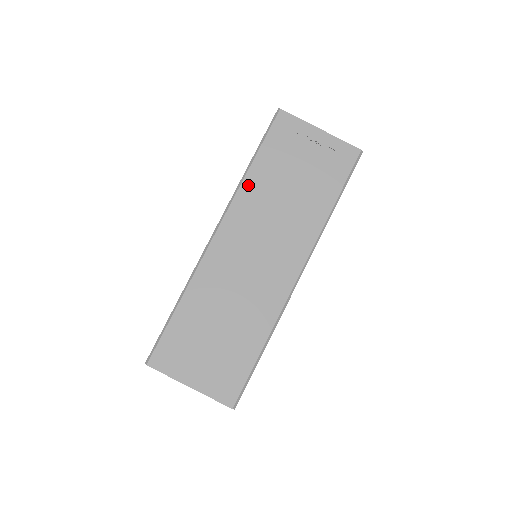
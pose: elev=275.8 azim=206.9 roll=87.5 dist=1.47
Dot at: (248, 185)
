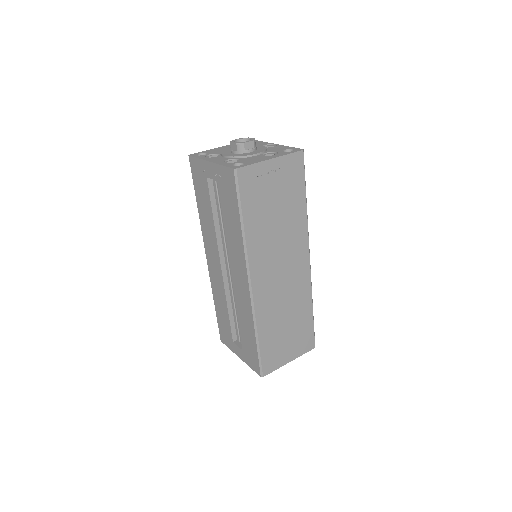
Dot at: (251, 240)
